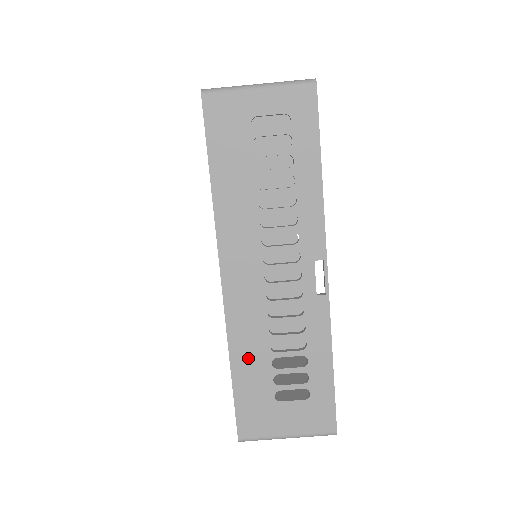
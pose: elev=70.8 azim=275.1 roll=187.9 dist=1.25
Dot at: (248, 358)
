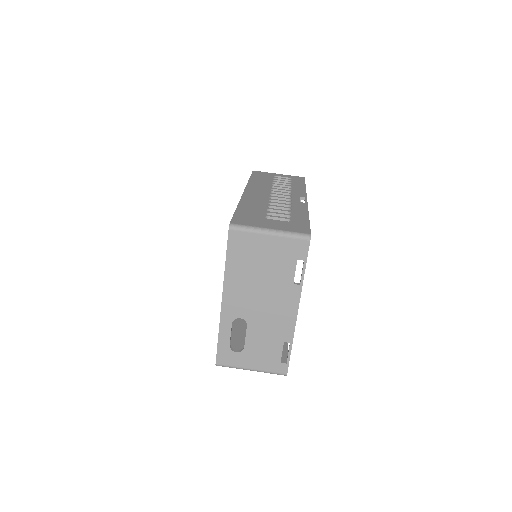
Dot at: (251, 206)
